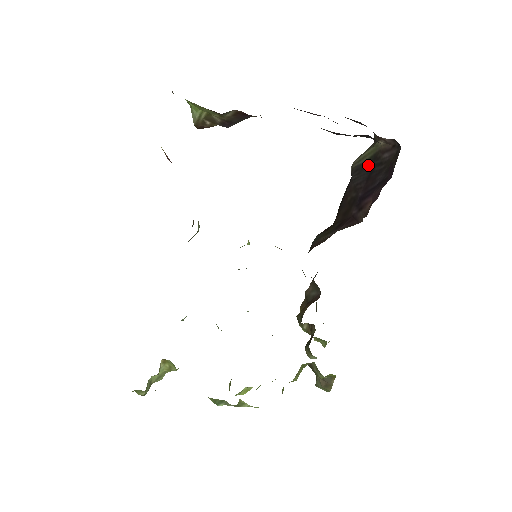
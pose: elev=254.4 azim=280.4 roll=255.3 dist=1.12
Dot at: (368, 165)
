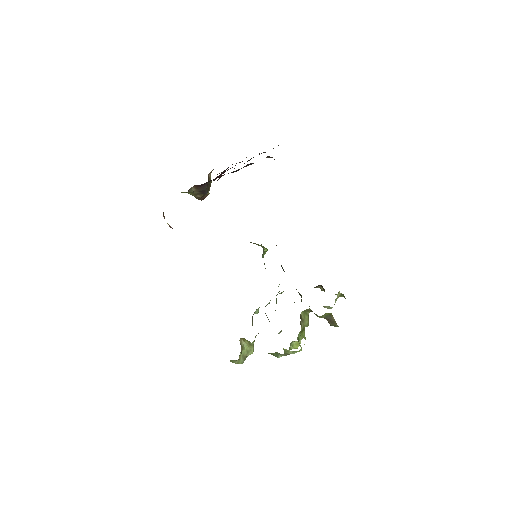
Dot at: occluded
